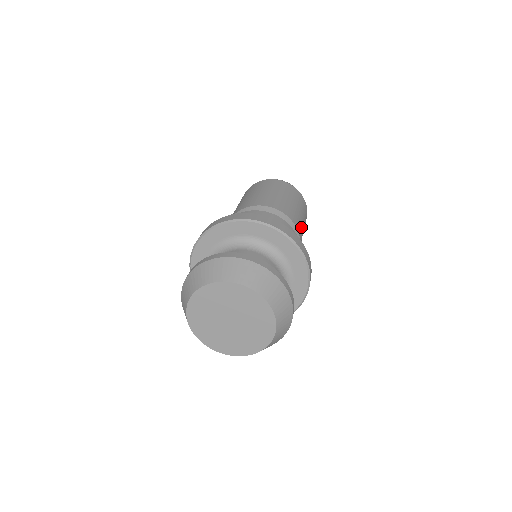
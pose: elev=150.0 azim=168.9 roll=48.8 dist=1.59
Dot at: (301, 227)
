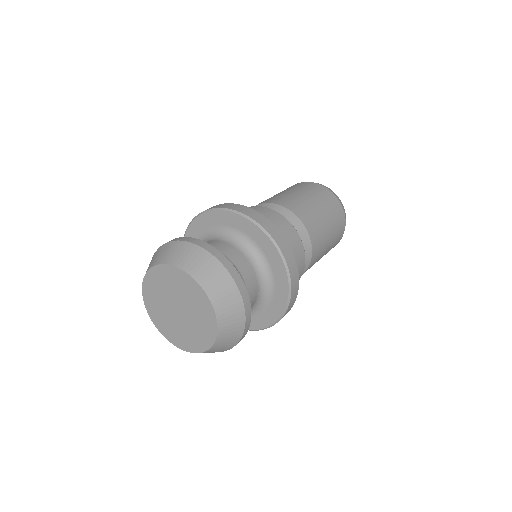
Dot at: (321, 246)
